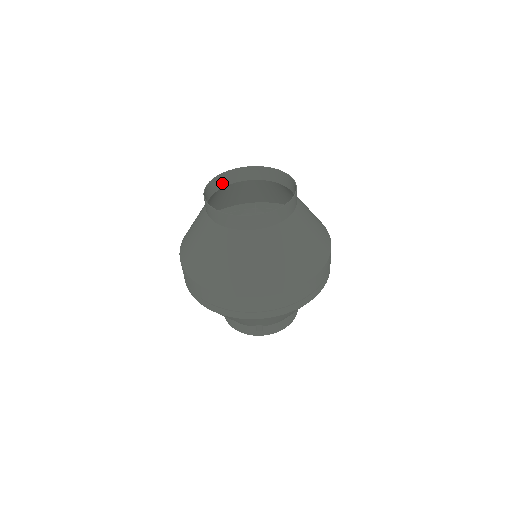
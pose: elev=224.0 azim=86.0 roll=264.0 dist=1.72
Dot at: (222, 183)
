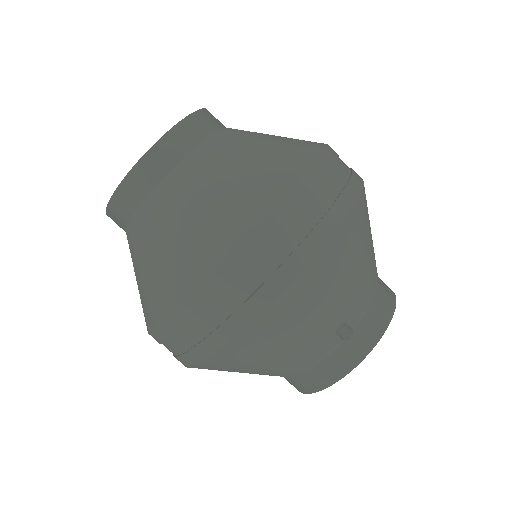
Dot at: occluded
